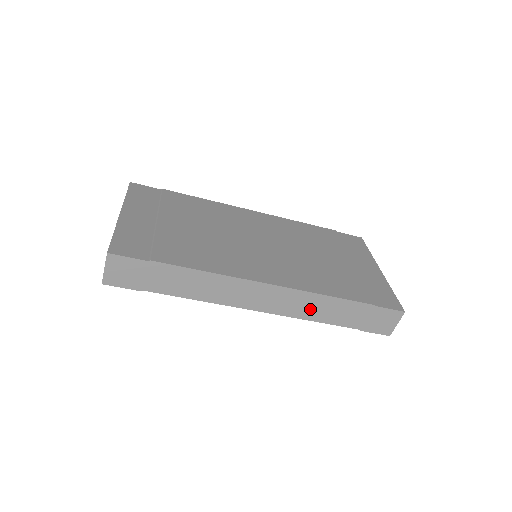
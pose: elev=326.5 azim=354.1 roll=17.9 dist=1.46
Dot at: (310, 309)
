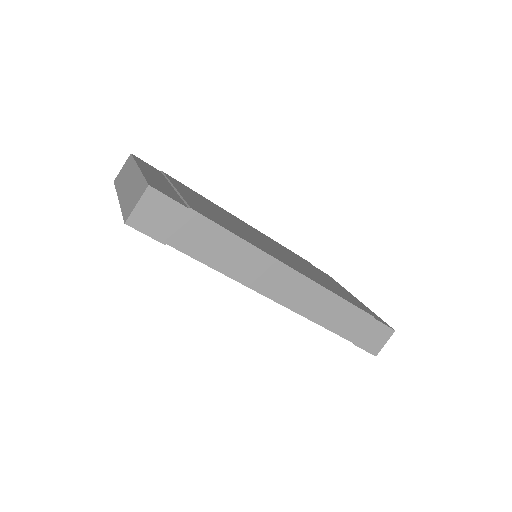
Dot at: (320, 309)
